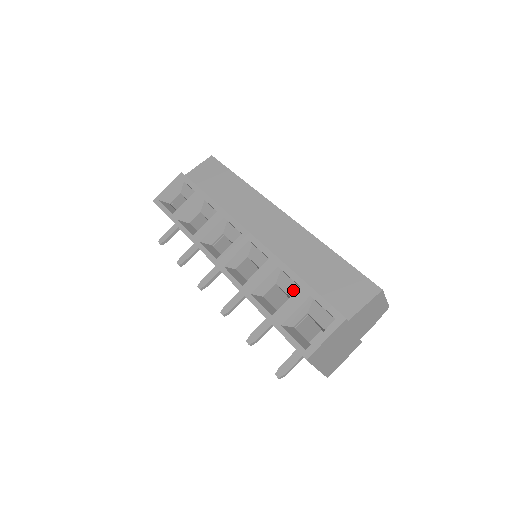
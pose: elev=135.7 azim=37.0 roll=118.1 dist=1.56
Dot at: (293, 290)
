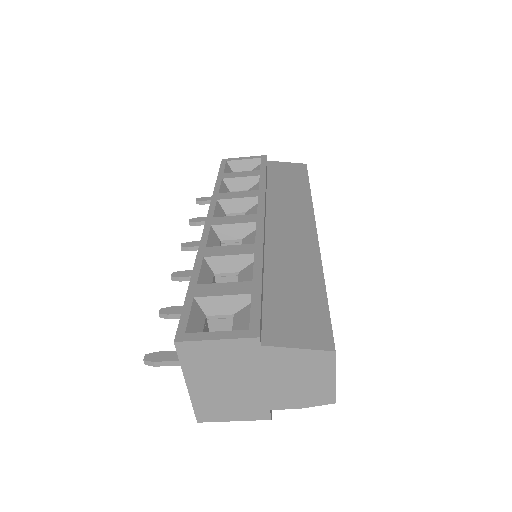
Dot at: occluded
